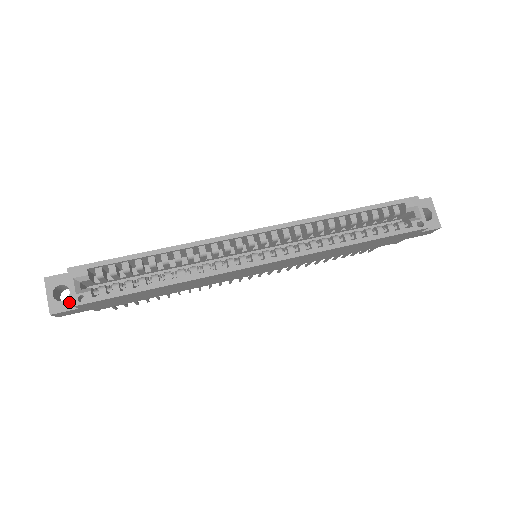
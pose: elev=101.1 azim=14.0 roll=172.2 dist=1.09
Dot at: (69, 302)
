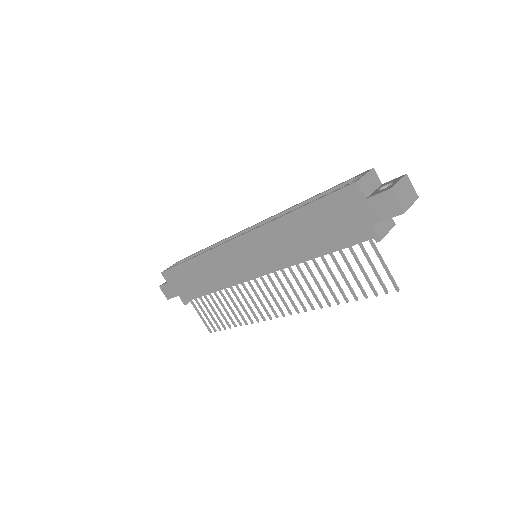
Dot at: occluded
